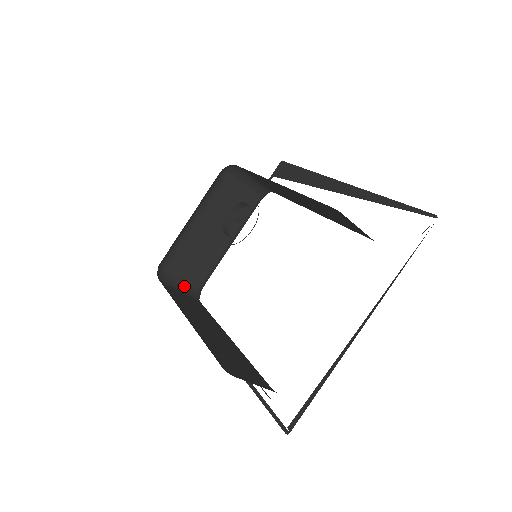
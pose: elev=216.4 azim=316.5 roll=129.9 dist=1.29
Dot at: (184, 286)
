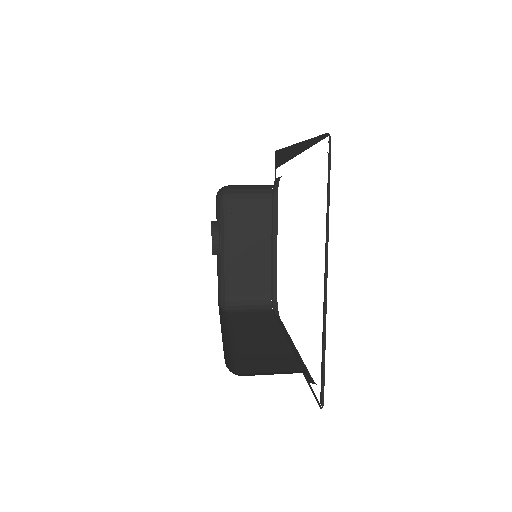
Dot at: (254, 304)
